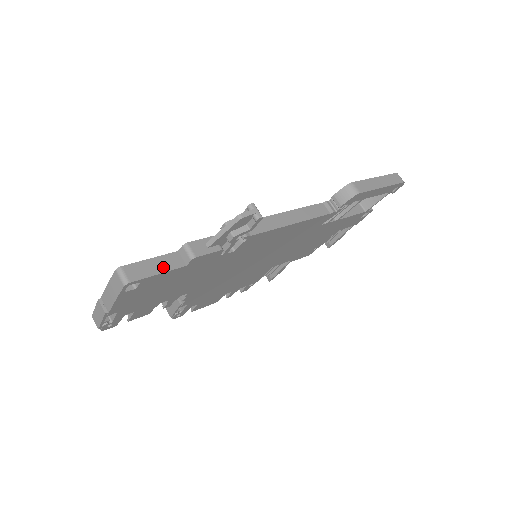
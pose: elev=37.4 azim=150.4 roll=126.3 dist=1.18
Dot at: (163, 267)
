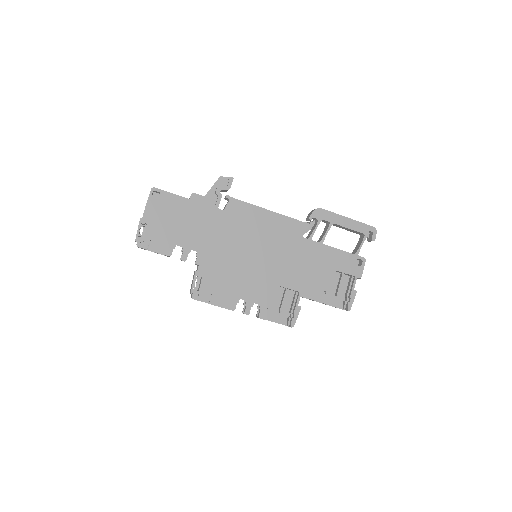
Dot at: (176, 195)
